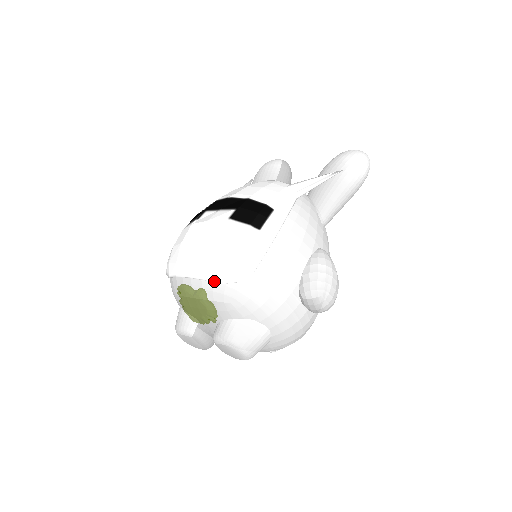
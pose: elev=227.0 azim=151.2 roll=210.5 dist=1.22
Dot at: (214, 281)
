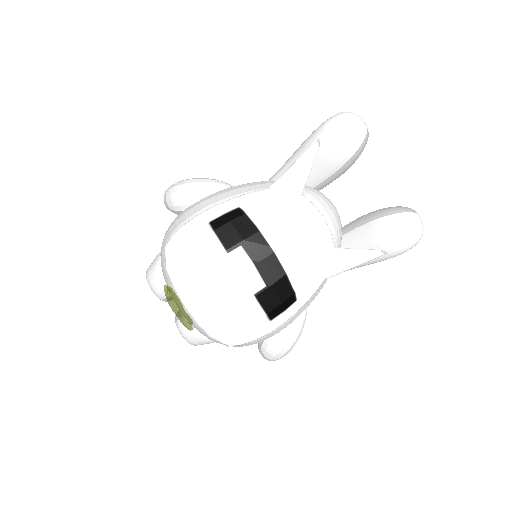
Dot at: (205, 331)
